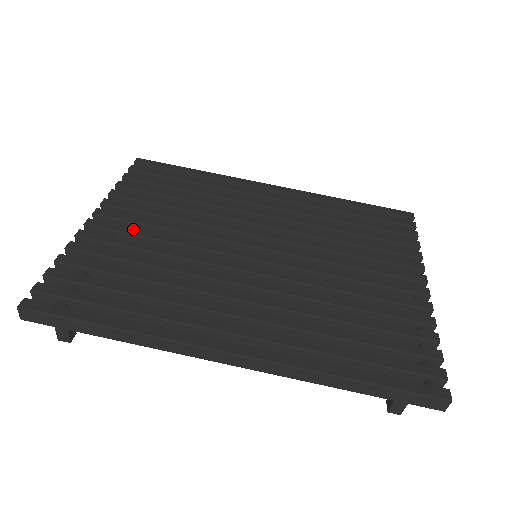
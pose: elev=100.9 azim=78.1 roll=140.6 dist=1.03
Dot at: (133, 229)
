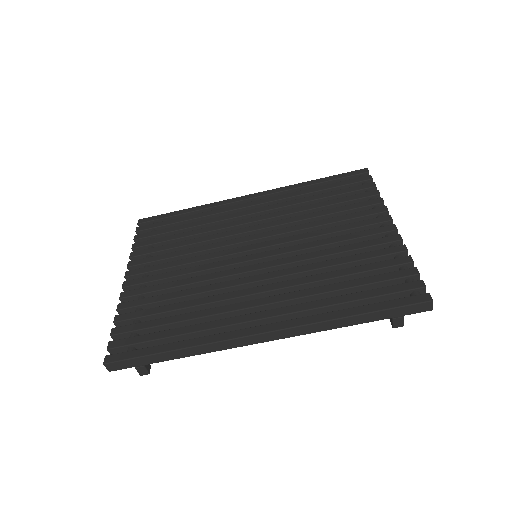
Dot at: (158, 276)
